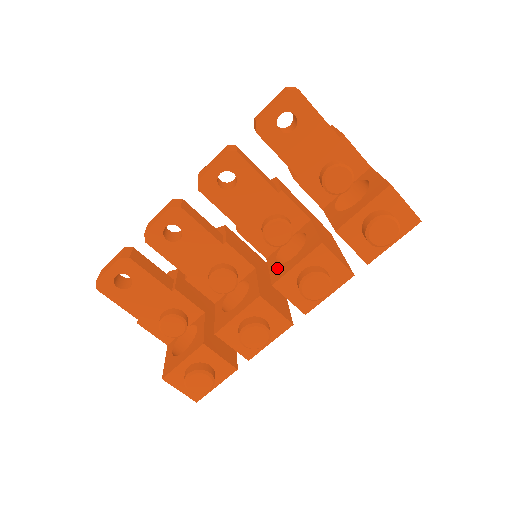
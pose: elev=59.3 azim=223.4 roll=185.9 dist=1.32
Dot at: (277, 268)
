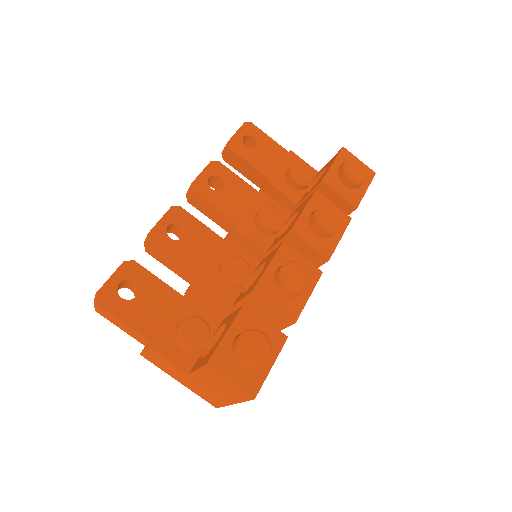
Dot at: (285, 231)
